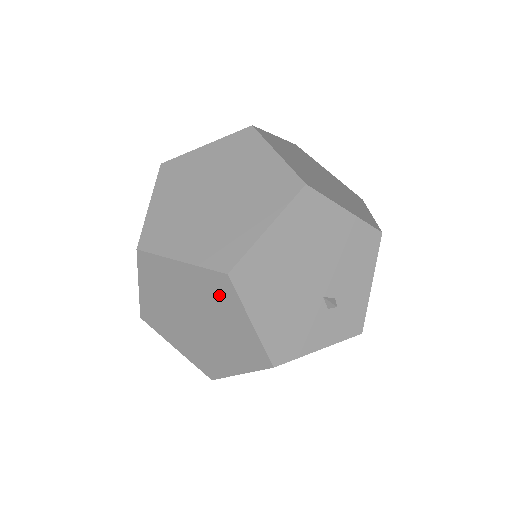
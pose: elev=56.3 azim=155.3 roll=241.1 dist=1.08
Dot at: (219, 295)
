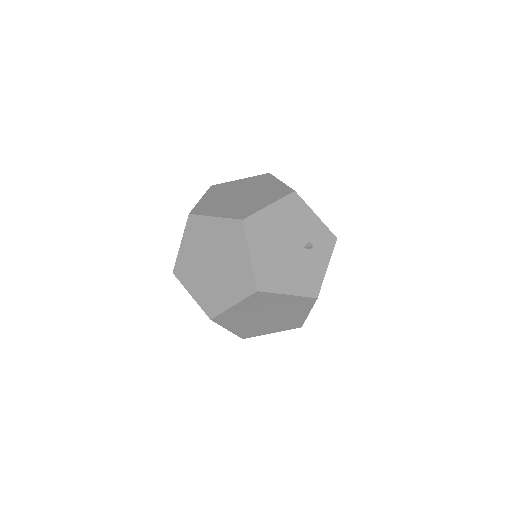
Dot at: (263, 300)
